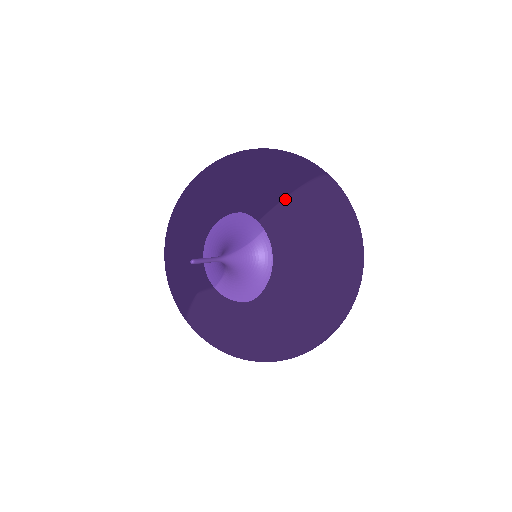
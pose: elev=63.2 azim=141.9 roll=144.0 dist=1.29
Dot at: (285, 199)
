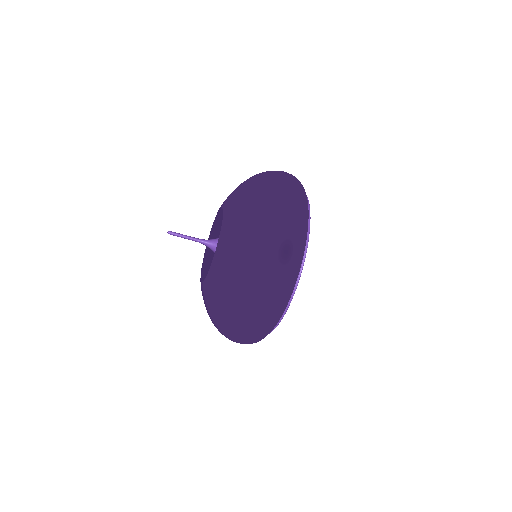
Dot at: occluded
